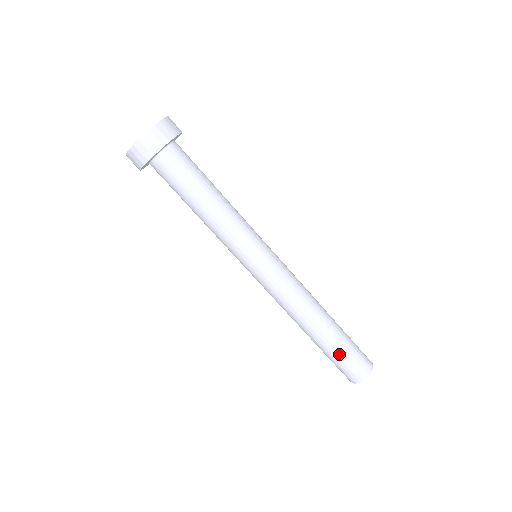
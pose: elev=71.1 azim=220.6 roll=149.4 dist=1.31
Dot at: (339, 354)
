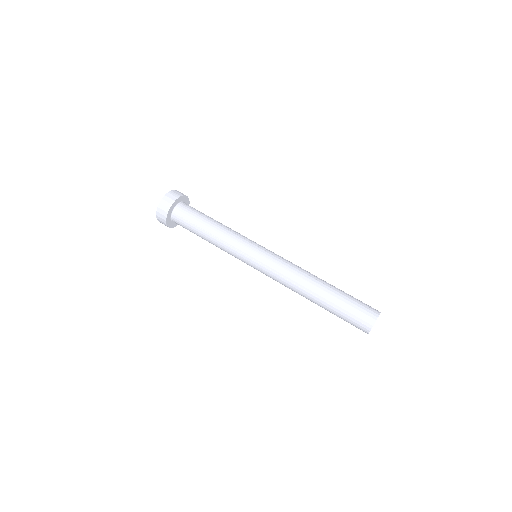
Dot at: (341, 309)
